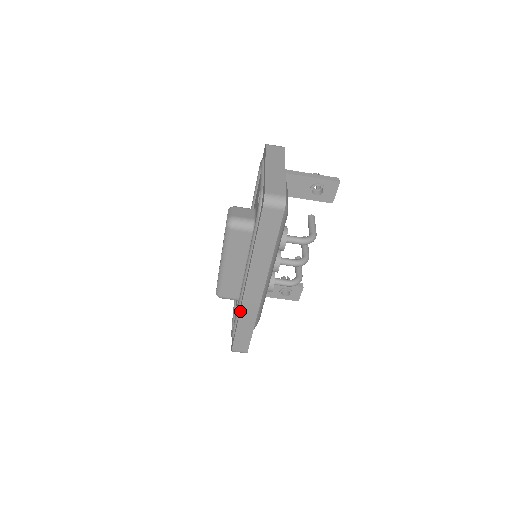
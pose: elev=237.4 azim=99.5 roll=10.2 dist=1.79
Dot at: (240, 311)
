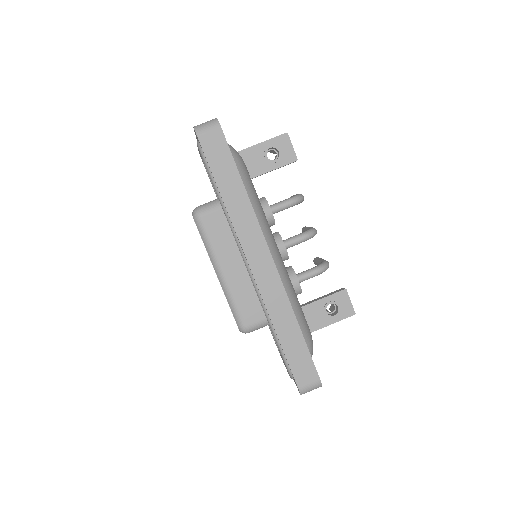
Dot at: occluded
